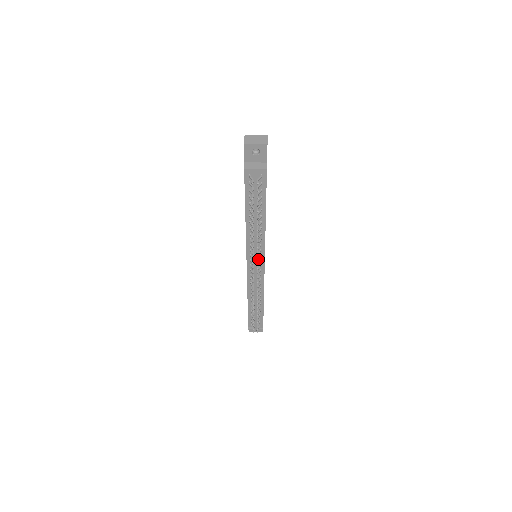
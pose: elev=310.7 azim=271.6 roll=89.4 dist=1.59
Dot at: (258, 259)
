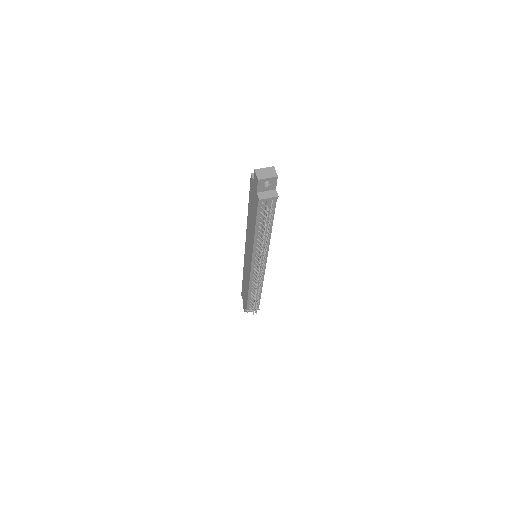
Dot at: (263, 261)
